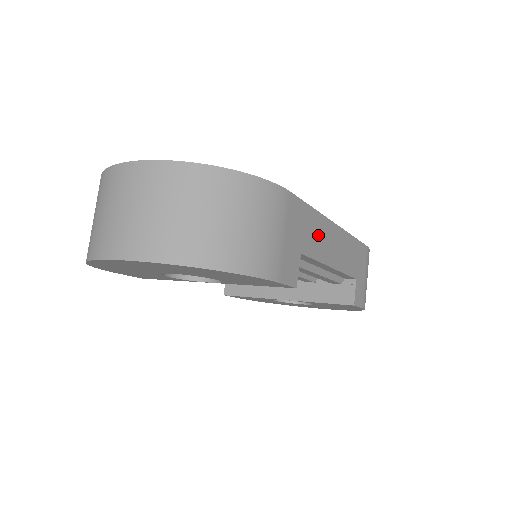
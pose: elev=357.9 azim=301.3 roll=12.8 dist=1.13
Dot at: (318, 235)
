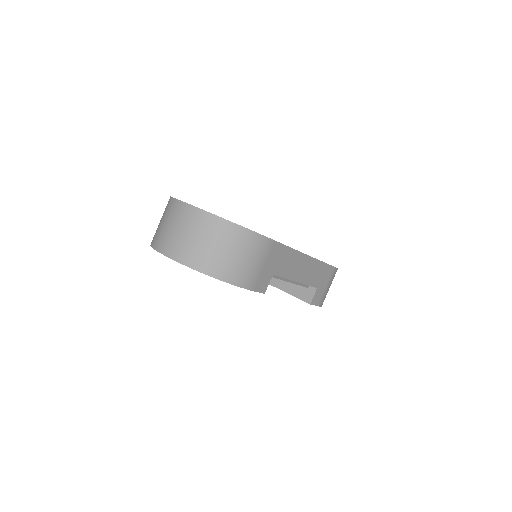
Dot at: (291, 263)
